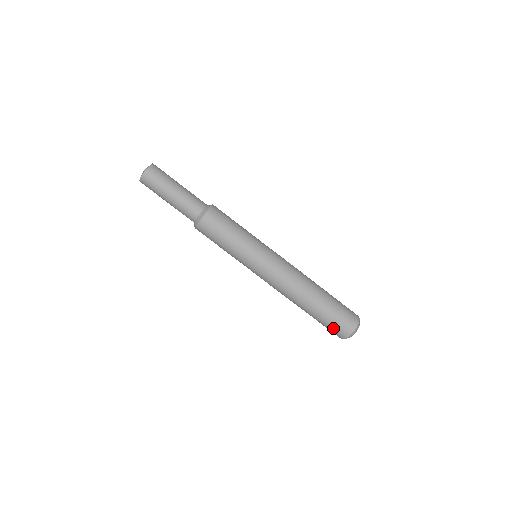
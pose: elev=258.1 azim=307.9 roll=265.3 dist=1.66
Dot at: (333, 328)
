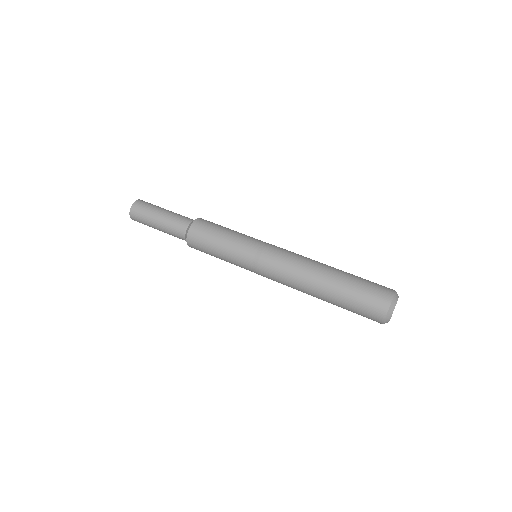
Dot at: (371, 291)
